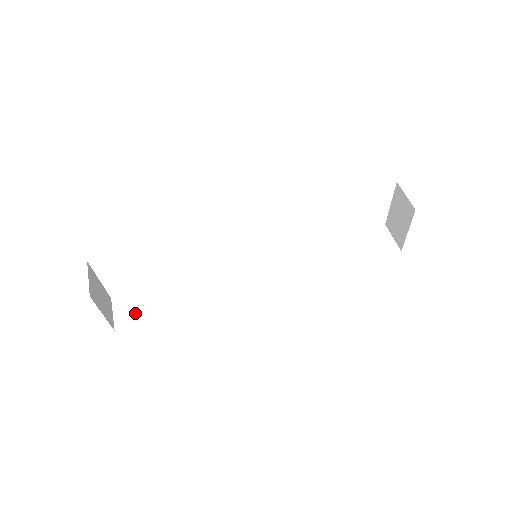
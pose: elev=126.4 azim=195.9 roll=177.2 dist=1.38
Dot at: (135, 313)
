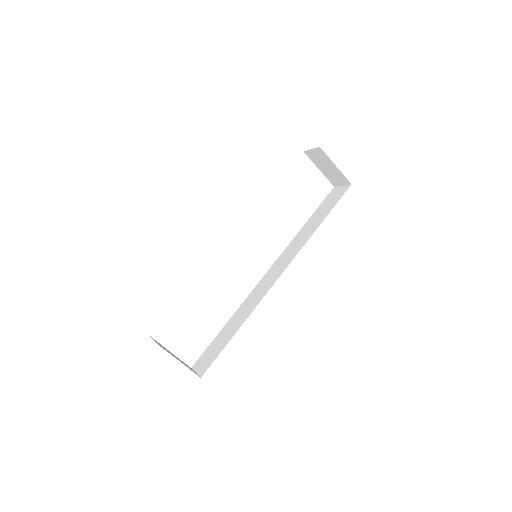
Dot at: (209, 359)
